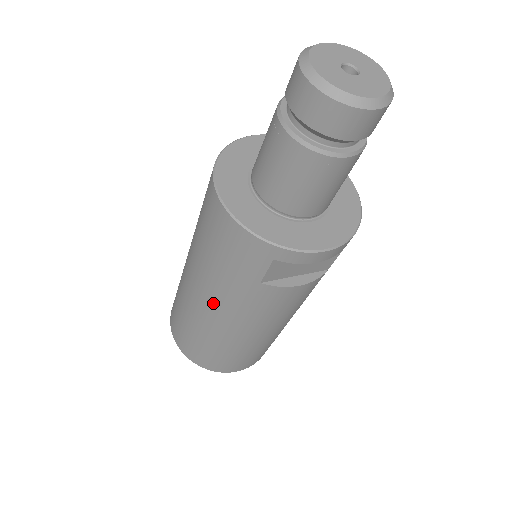
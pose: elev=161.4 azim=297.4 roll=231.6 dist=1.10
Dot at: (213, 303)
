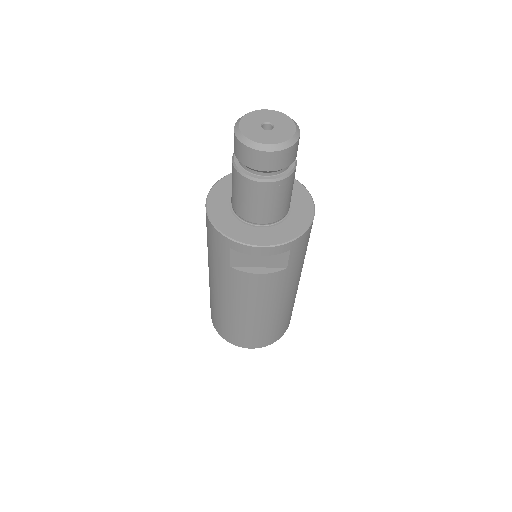
Dot at: (215, 282)
